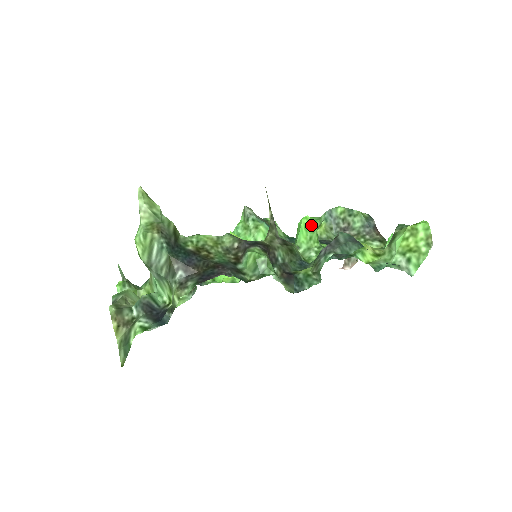
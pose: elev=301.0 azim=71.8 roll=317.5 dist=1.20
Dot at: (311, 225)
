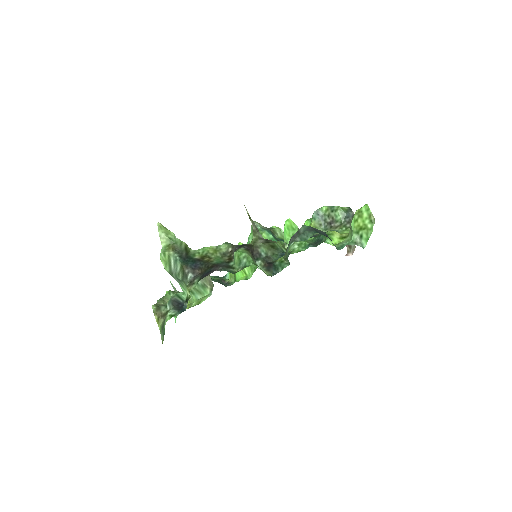
Dot at: (292, 225)
